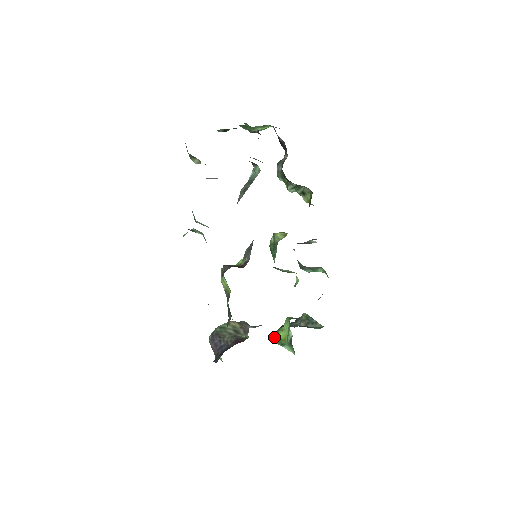
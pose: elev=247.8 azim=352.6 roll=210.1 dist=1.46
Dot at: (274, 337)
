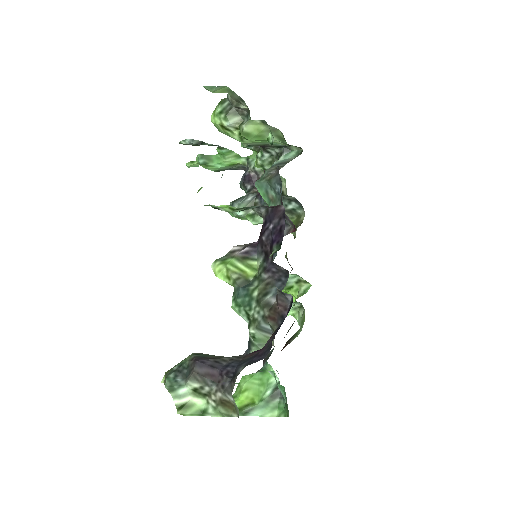
Dot at: occluded
